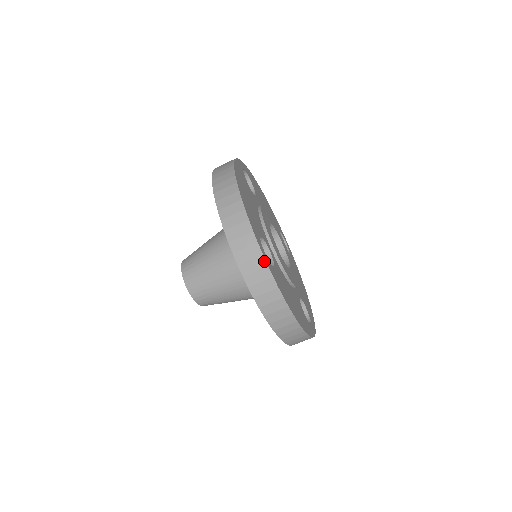
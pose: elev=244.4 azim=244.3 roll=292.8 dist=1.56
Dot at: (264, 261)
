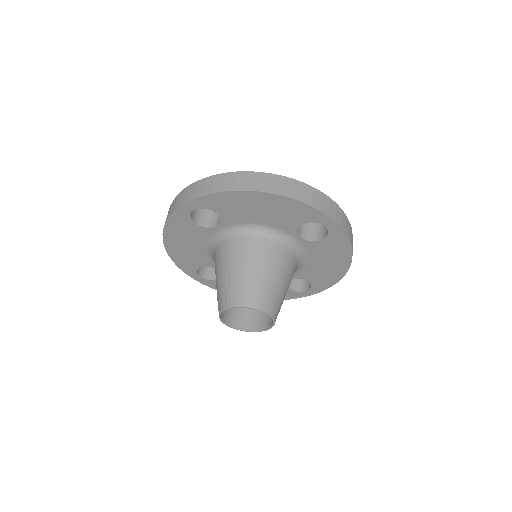
Dot at: (193, 184)
